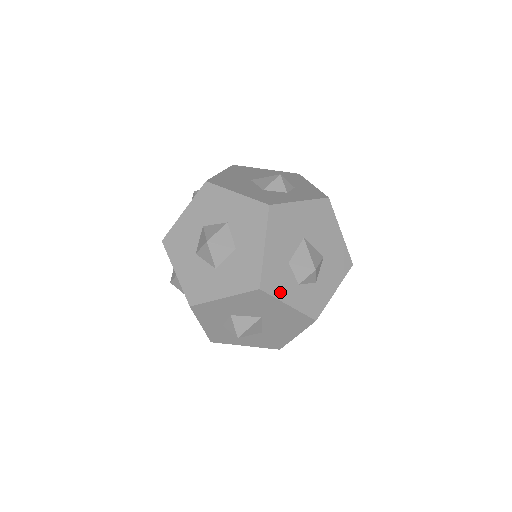
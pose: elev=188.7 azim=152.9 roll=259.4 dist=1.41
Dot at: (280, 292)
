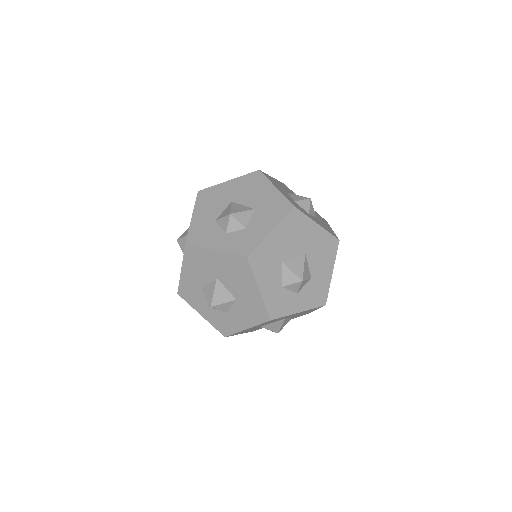
Dot at: (206, 242)
